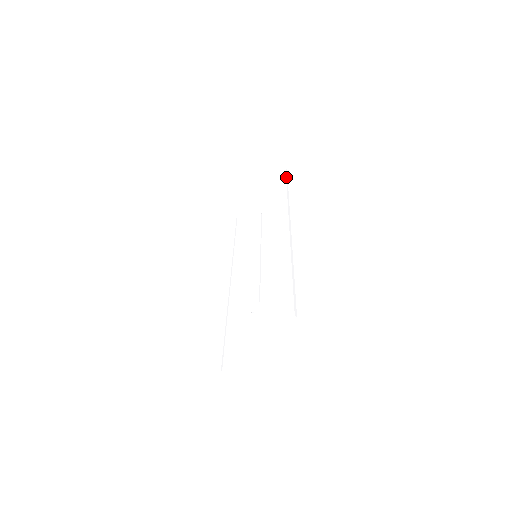
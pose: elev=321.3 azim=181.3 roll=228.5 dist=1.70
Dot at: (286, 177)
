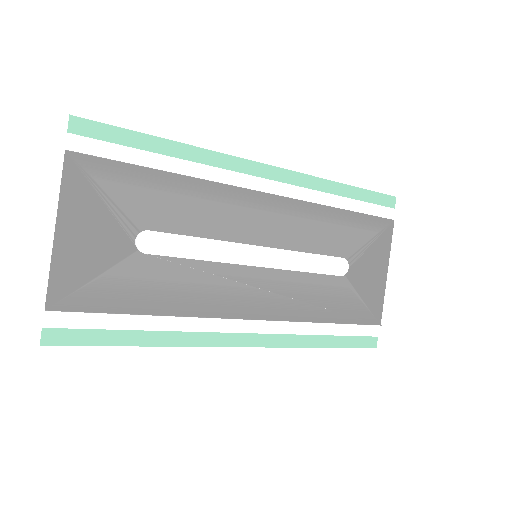
Dot at: (374, 204)
